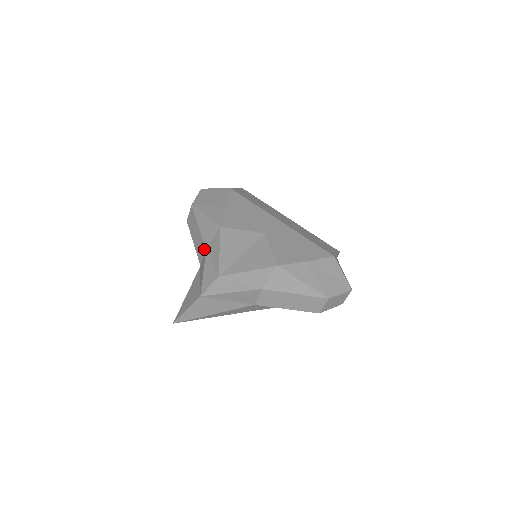
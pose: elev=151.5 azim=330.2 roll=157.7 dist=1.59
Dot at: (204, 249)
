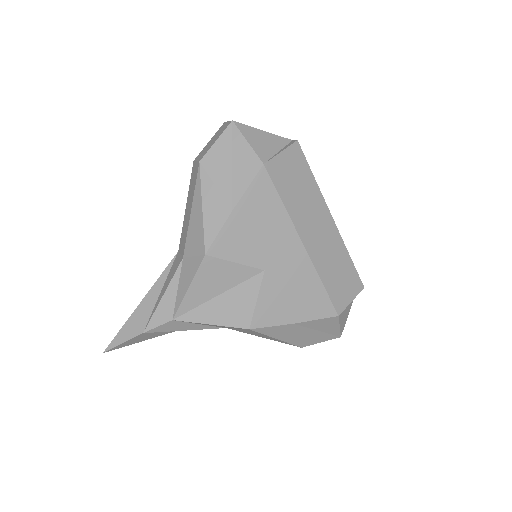
Dot at: (183, 251)
